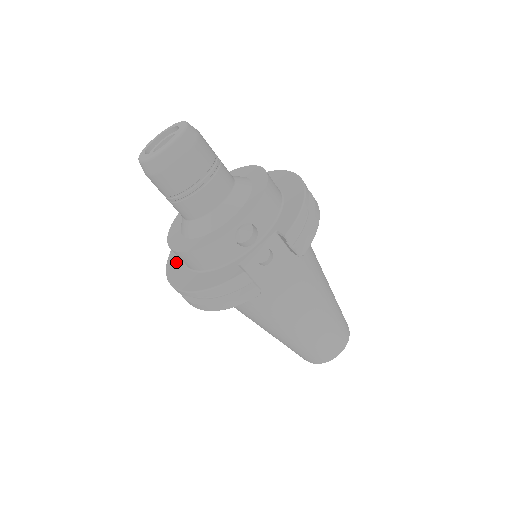
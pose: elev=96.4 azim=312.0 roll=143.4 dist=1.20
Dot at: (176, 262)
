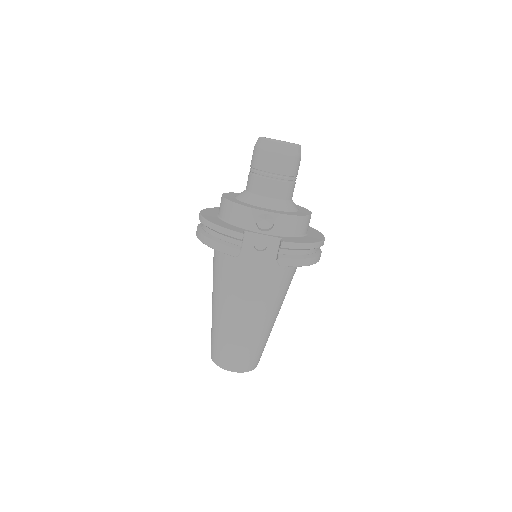
Dot at: (215, 210)
